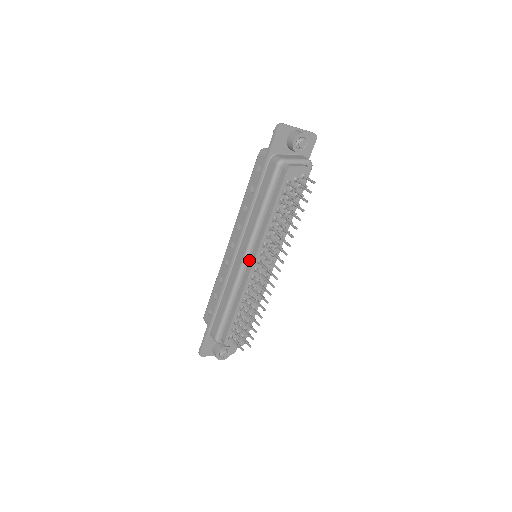
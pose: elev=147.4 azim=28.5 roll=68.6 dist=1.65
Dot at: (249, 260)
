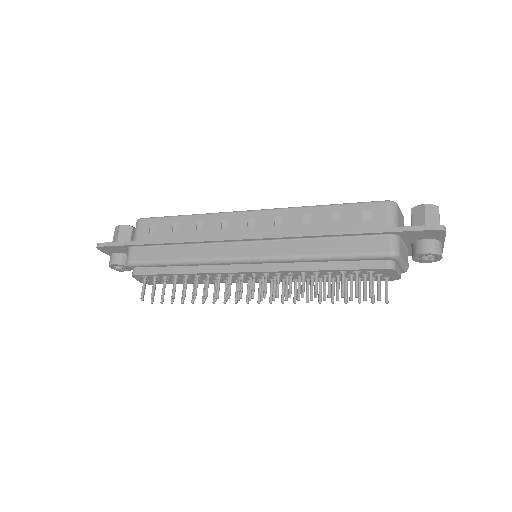
Dot at: (248, 262)
